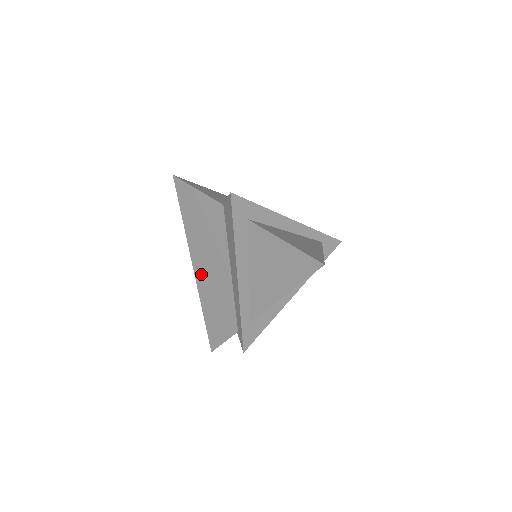
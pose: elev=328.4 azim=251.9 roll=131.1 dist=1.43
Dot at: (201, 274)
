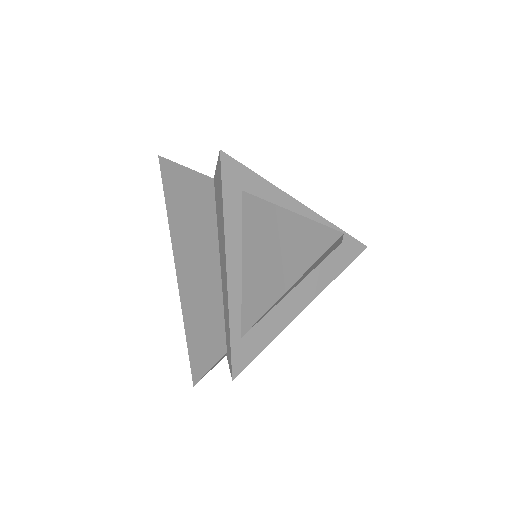
Dot at: (185, 278)
